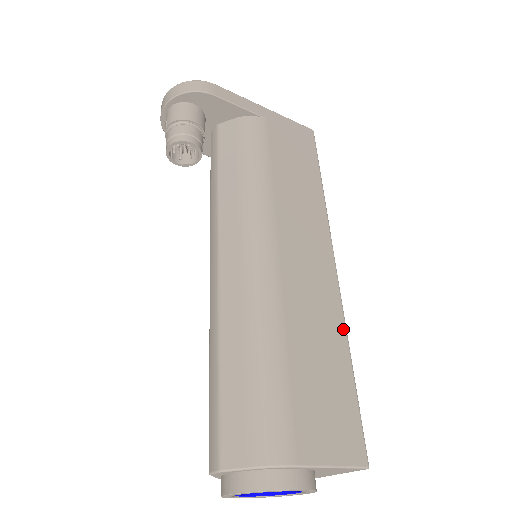
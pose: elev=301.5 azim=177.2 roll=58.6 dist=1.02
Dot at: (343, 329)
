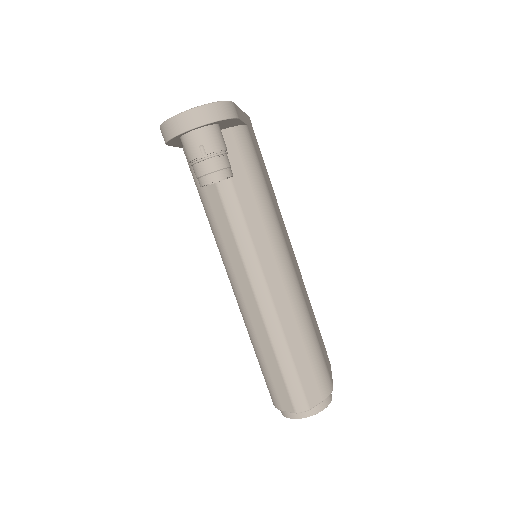
Dot at: (307, 294)
